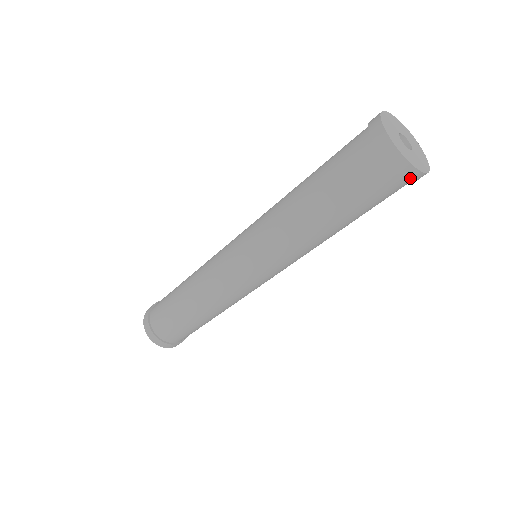
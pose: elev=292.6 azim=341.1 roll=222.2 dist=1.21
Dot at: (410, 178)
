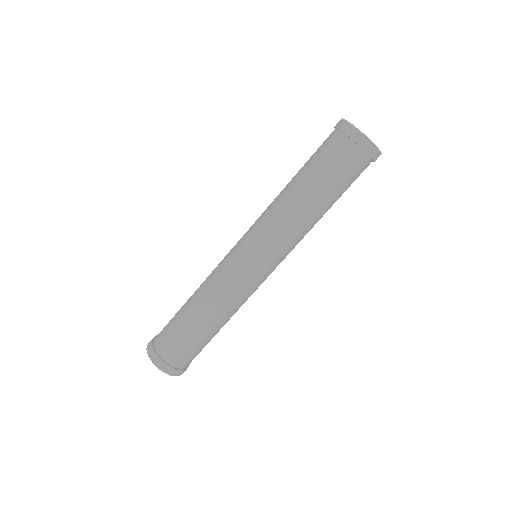
Dot at: (366, 149)
